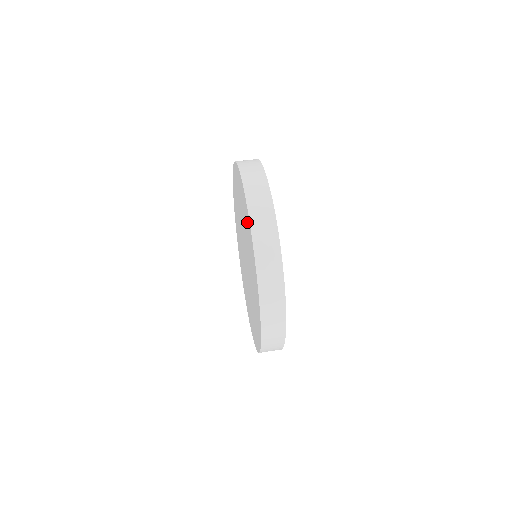
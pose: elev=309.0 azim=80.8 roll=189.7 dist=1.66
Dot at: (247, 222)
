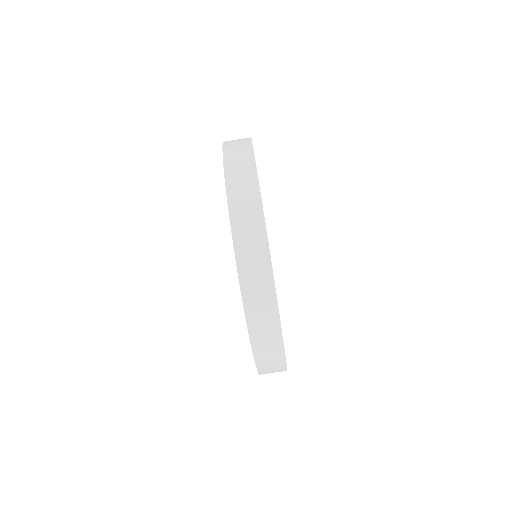
Dot at: occluded
